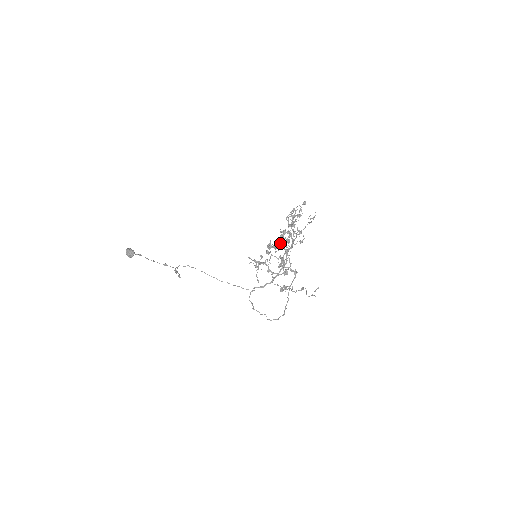
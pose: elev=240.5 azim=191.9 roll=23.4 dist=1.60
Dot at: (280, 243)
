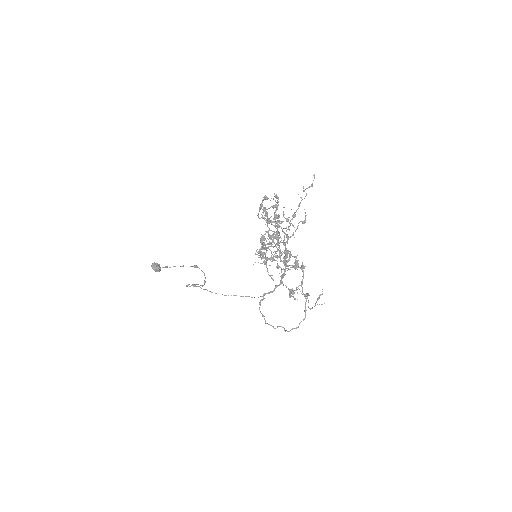
Dot at: (273, 237)
